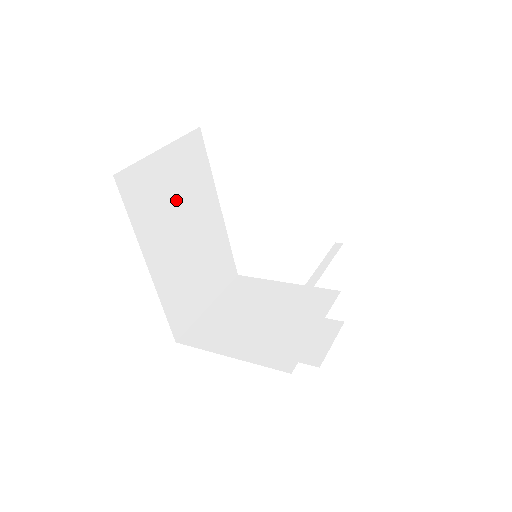
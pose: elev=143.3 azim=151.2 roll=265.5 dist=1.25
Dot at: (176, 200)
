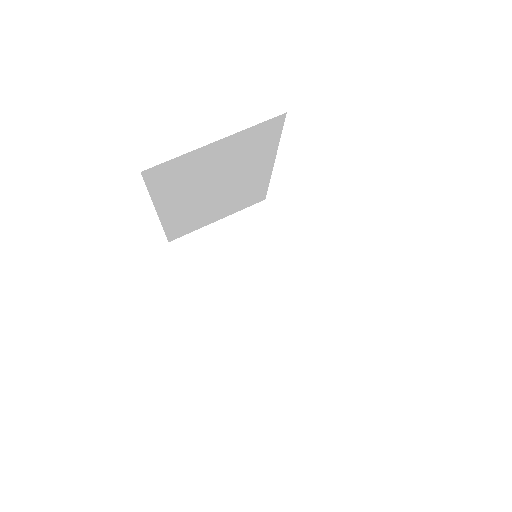
Dot at: (216, 171)
